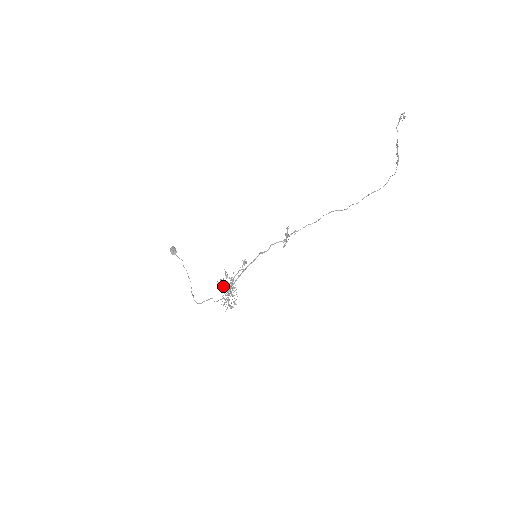
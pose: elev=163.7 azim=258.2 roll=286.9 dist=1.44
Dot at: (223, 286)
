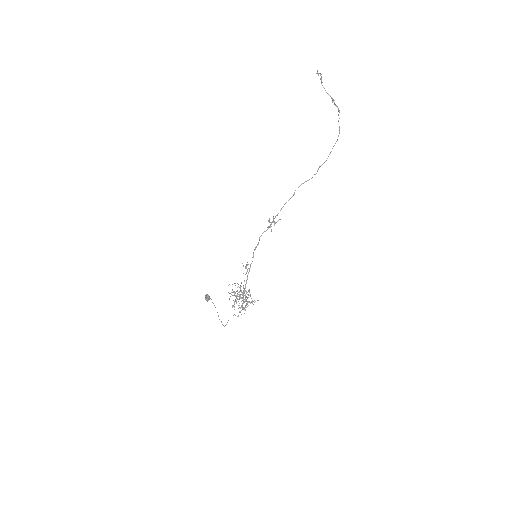
Dot at: occluded
